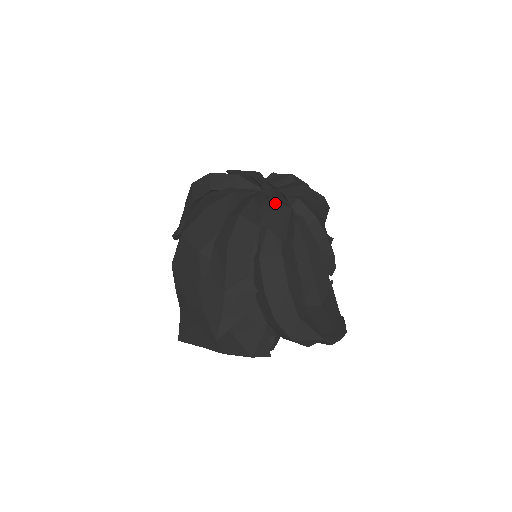
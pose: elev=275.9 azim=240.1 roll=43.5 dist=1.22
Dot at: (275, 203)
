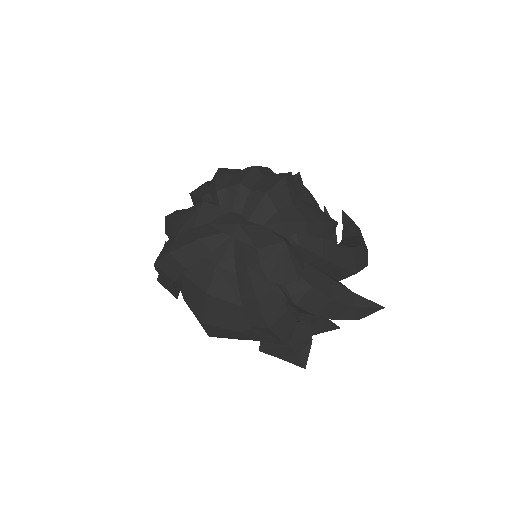
Dot at: (269, 253)
